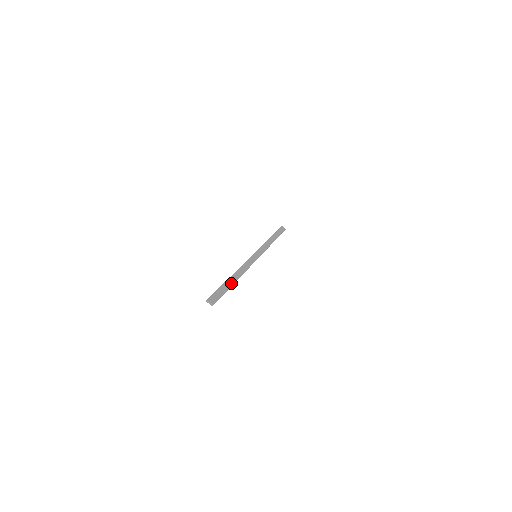
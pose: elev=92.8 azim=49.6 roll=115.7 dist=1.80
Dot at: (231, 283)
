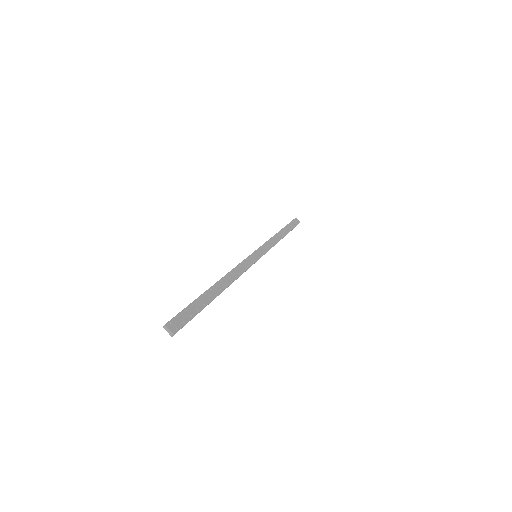
Dot at: (211, 296)
